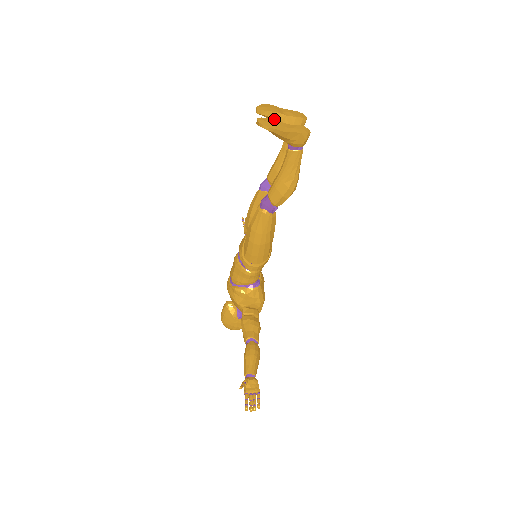
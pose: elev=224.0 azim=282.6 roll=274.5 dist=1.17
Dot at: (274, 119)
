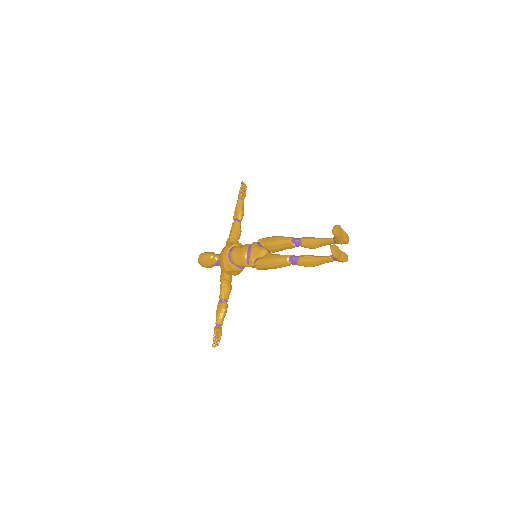
Dot at: (336, 238)
